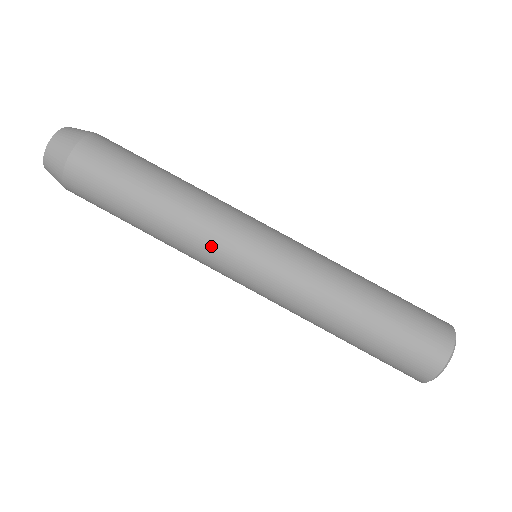
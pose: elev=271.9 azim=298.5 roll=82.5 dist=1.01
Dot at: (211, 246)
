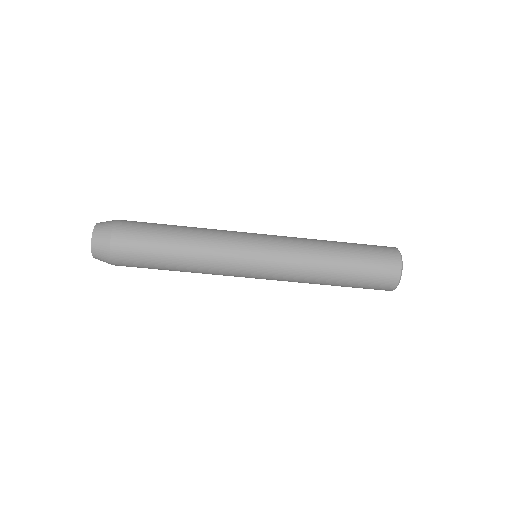
Dot at: occluded
